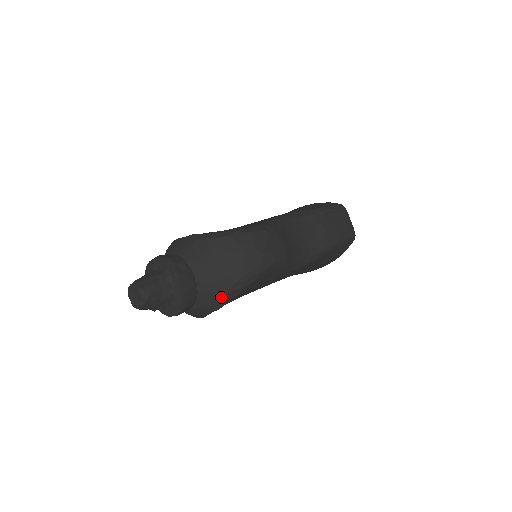
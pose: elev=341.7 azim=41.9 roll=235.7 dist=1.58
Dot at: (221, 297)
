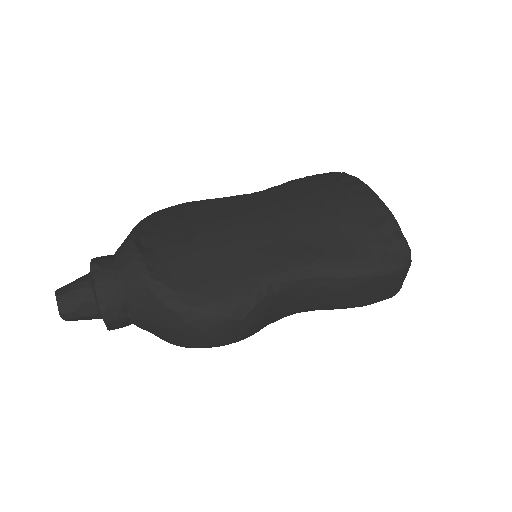
Dot at: occluded
